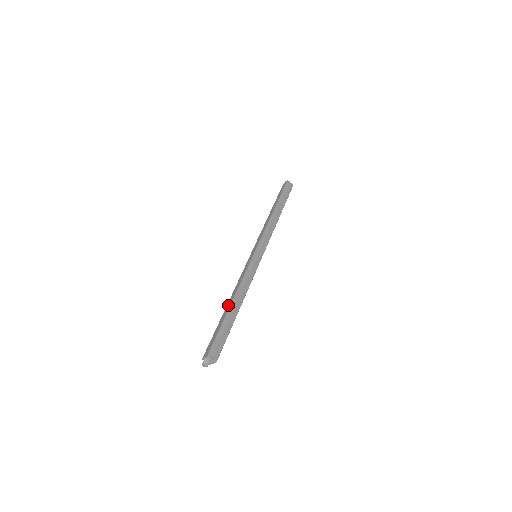
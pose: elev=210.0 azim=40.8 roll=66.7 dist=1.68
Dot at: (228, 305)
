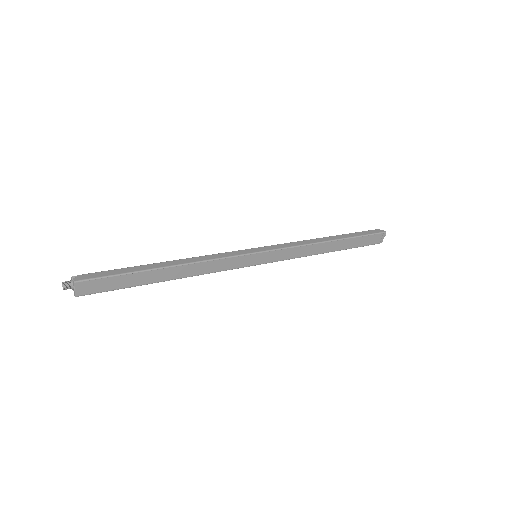
Dot at: occluded
